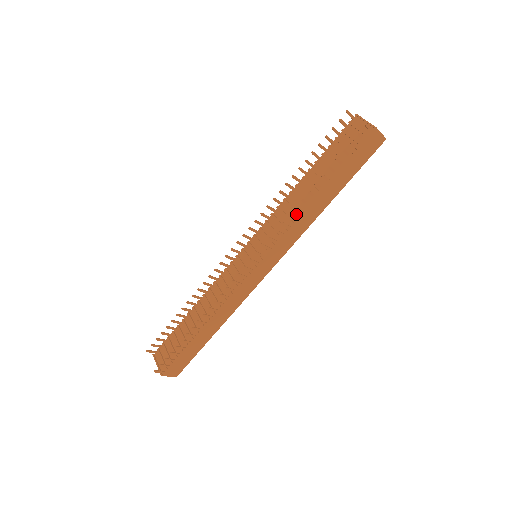
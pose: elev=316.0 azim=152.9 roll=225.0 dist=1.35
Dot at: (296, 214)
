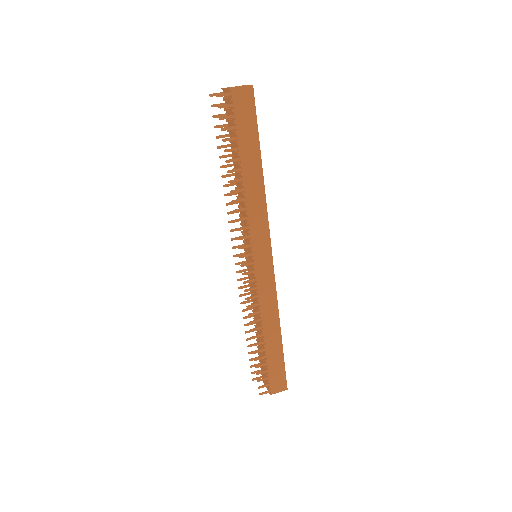
Dot at: (243, 204)
